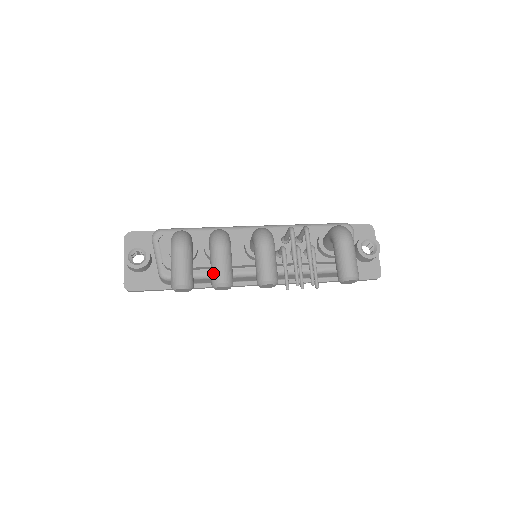
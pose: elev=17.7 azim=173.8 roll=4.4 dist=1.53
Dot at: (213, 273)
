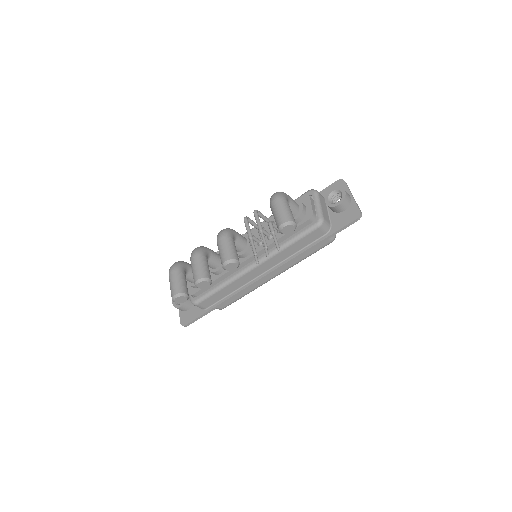
Dot at: (193, 277)
